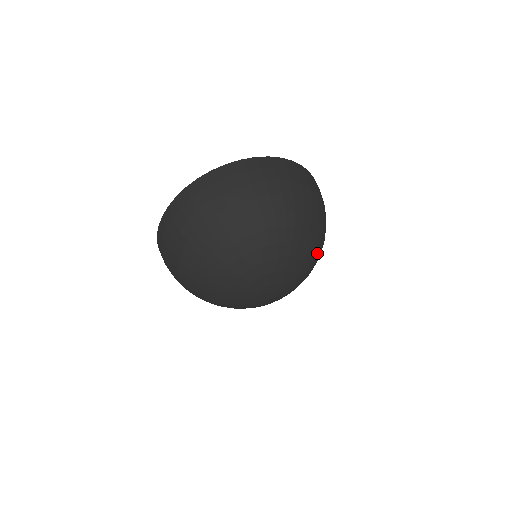
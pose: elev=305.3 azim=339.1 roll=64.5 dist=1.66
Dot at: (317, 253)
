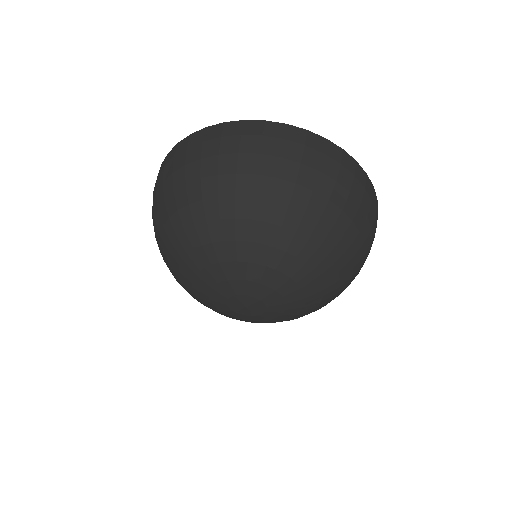
Dot at: occluded
